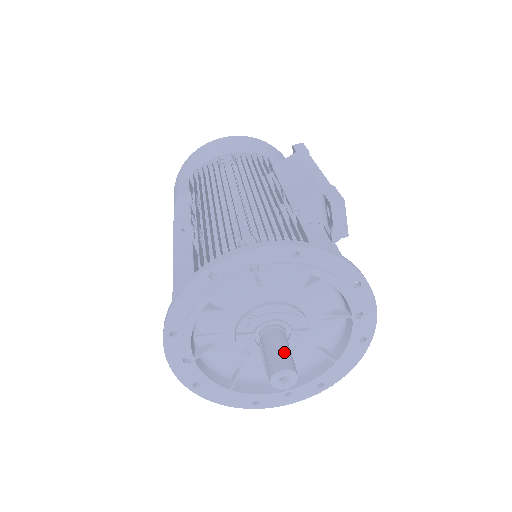
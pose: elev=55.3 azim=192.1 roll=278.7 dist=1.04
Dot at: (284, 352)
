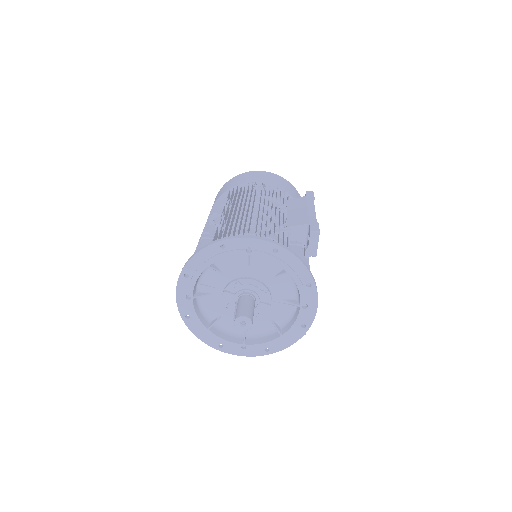
Dot at: (249, 309)
